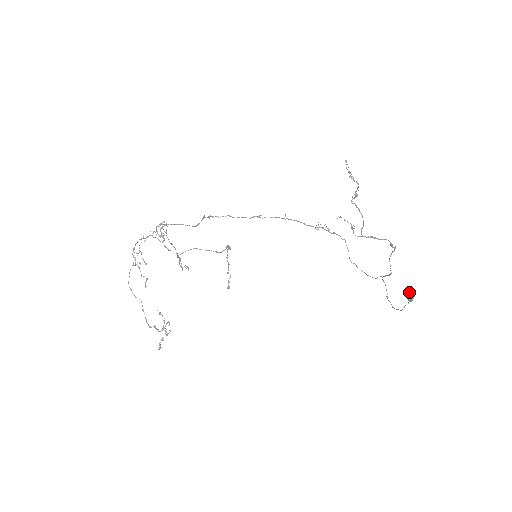
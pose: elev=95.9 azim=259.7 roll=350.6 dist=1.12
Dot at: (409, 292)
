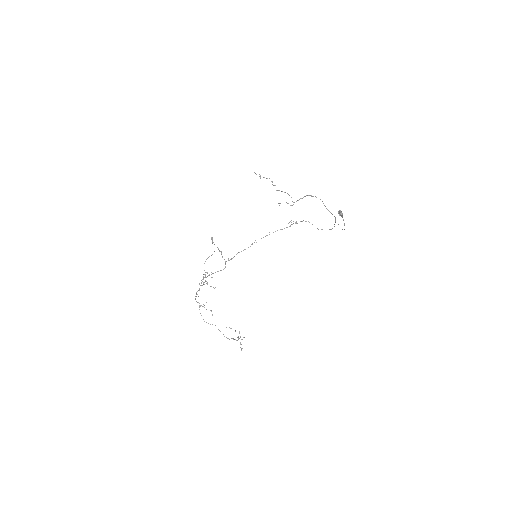
Dot at: (338, 212)
